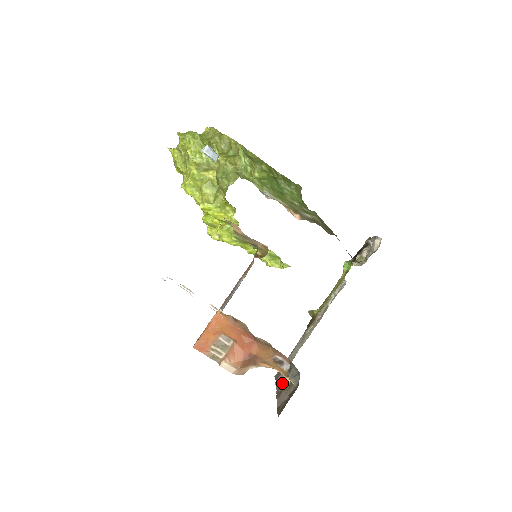
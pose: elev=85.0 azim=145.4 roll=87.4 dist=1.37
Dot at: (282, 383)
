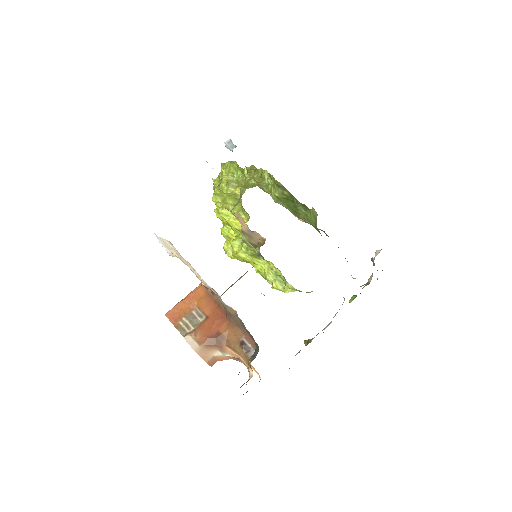
Dot at: occluded
